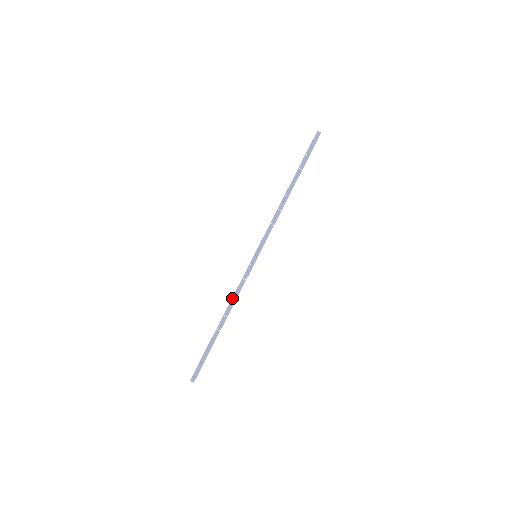
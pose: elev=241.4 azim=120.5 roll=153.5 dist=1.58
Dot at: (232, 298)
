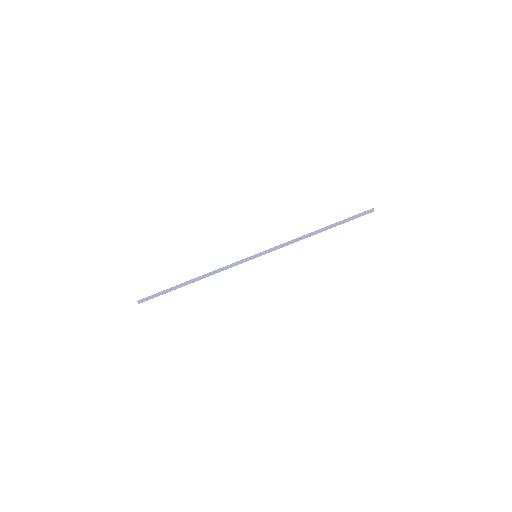
Dot at: (215, 271)
